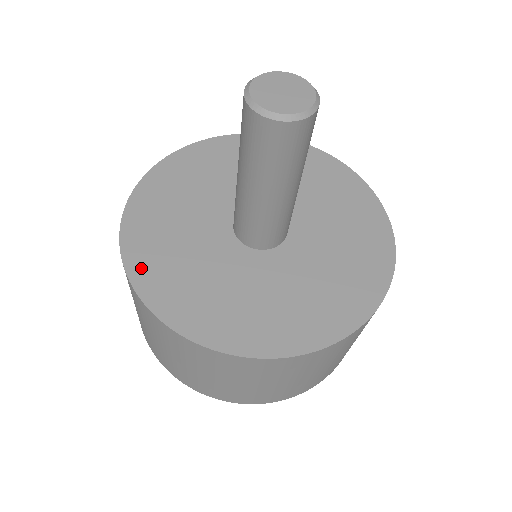
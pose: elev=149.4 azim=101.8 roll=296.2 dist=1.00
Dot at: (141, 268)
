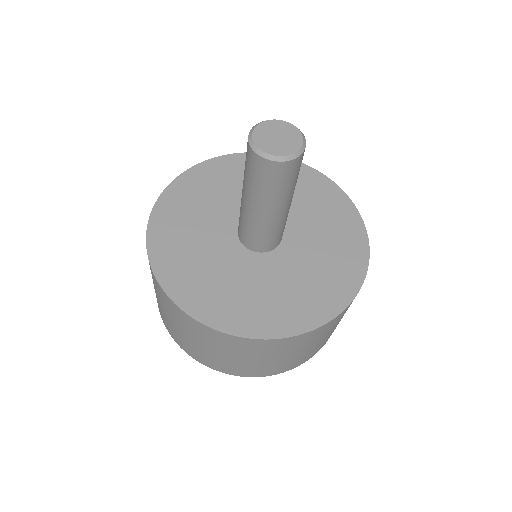
Dot at: (174, 193)
